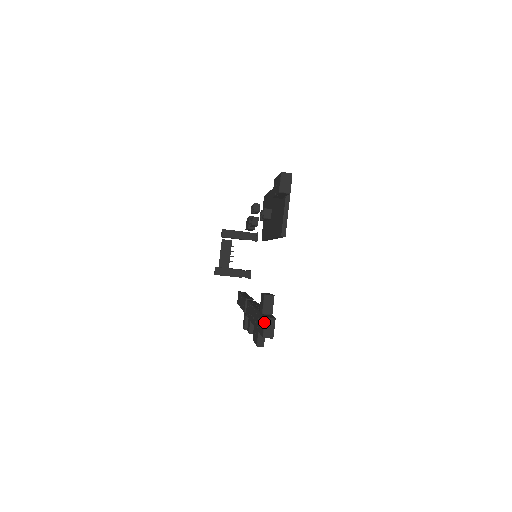
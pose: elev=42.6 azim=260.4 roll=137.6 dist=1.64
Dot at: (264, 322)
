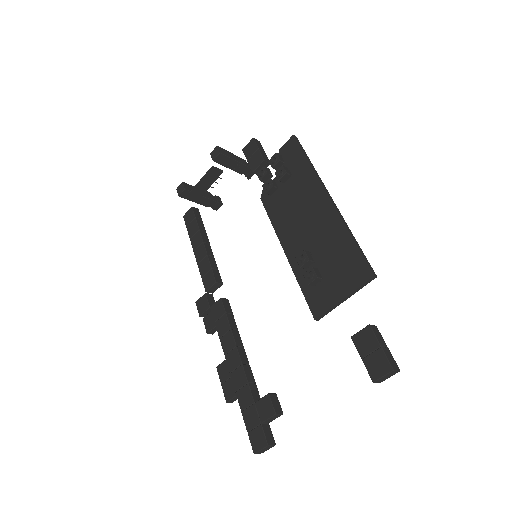
Dot at: (264, 448)
